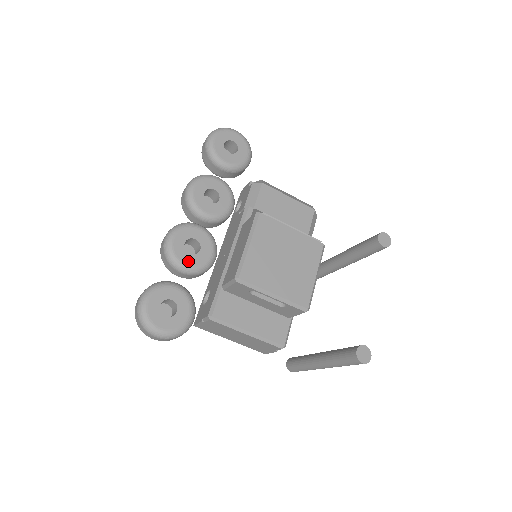
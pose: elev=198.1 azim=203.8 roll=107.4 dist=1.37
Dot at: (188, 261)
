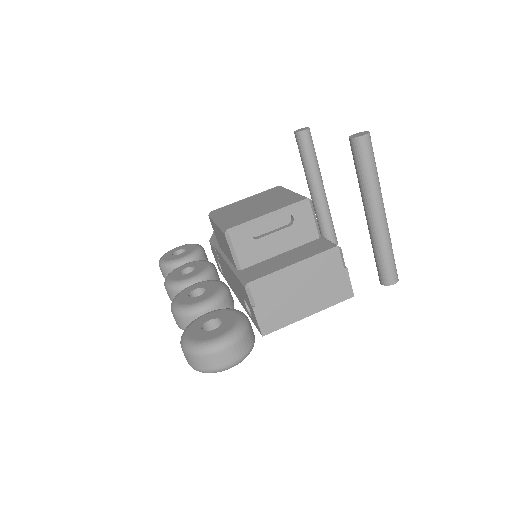
Dot at: (201, 299)
